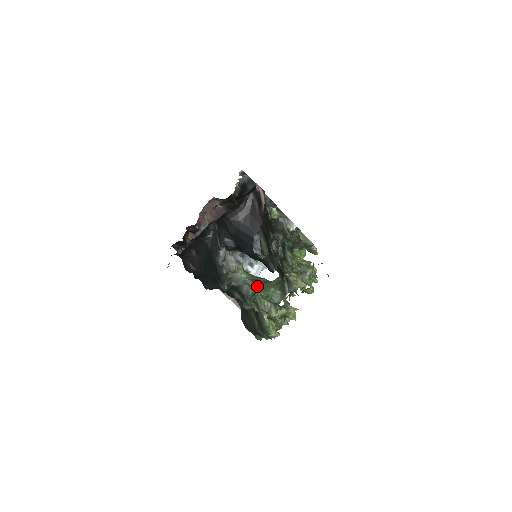
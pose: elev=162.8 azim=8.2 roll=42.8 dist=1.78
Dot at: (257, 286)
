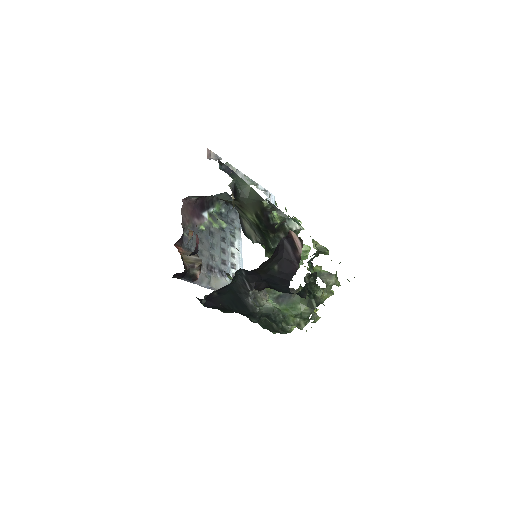
Dot at: (284, 307)
